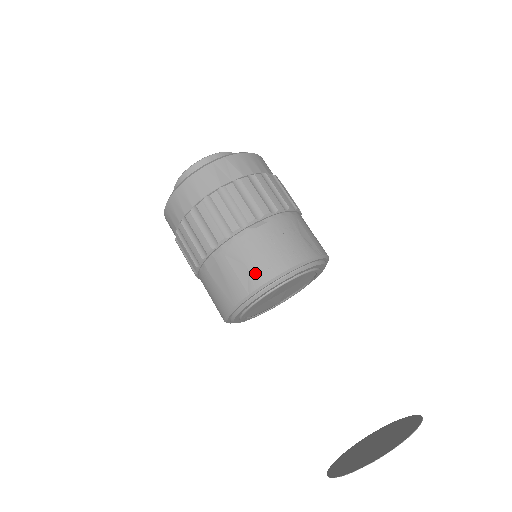
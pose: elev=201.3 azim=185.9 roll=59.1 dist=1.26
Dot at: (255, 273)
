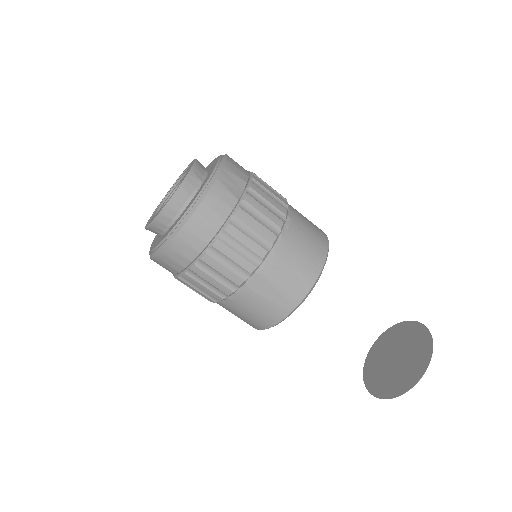
Dot at: (307, 272)
